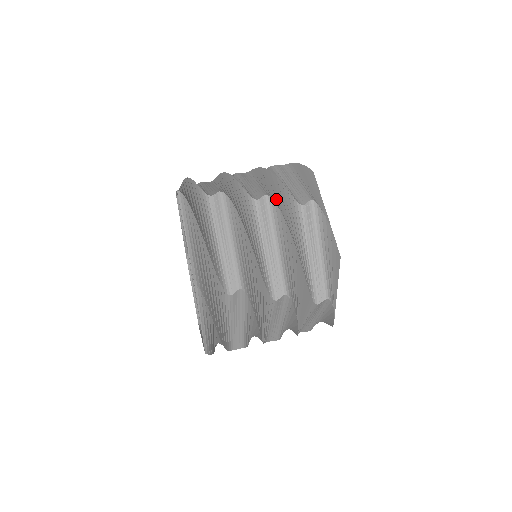
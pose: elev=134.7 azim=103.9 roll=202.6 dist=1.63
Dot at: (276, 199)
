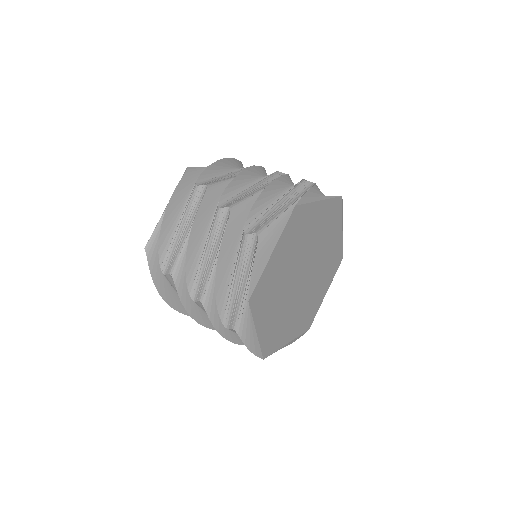
Dot at: occluded
